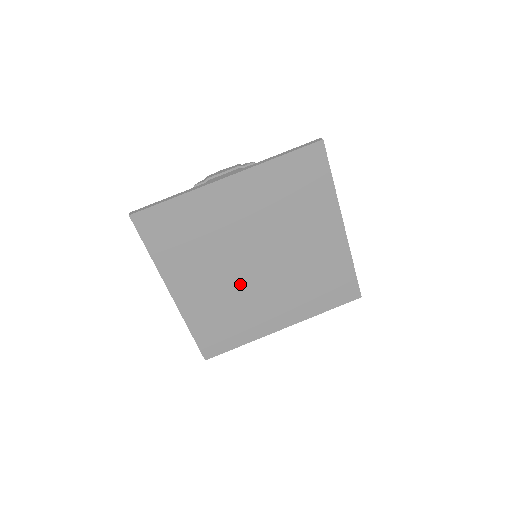
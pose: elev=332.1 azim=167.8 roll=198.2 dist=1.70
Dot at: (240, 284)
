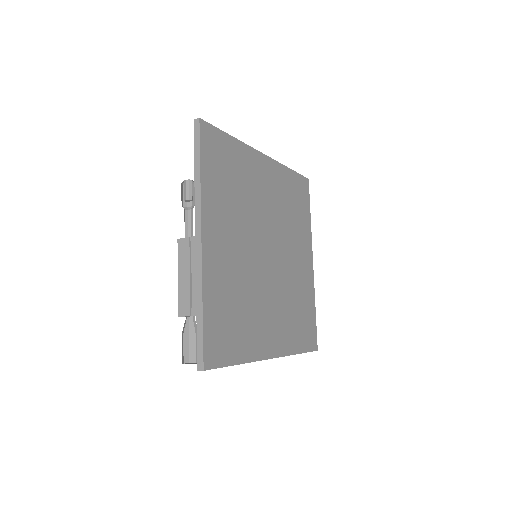
Dot at: (253, 270)
